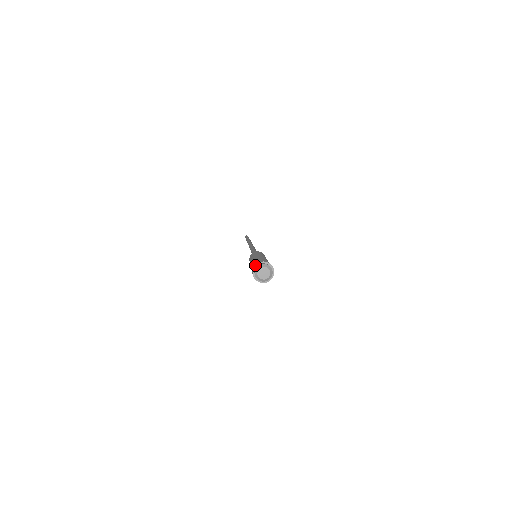
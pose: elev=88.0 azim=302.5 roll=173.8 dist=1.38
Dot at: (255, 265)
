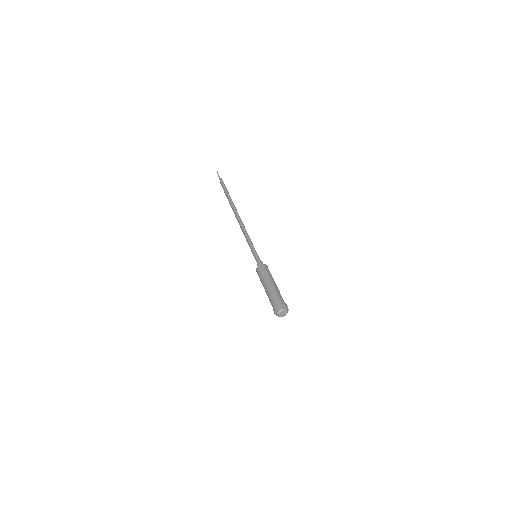
Dot at: (279, 308)
